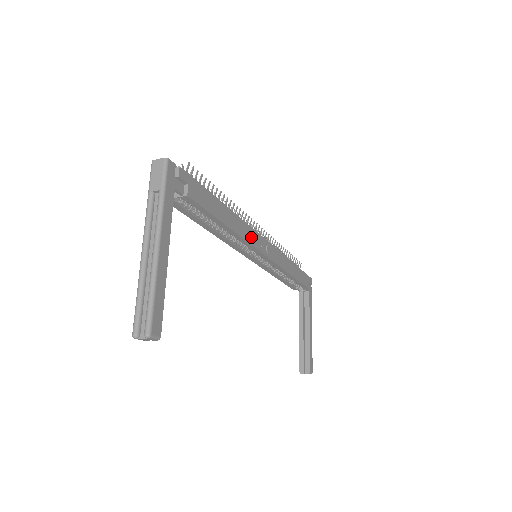
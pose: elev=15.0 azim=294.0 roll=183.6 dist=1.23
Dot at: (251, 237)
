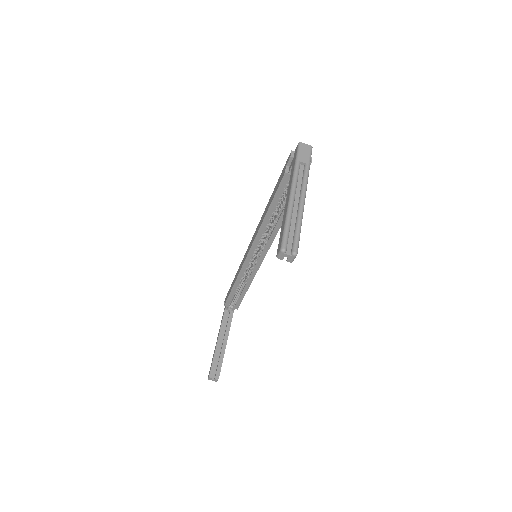
Dot at: occluded
